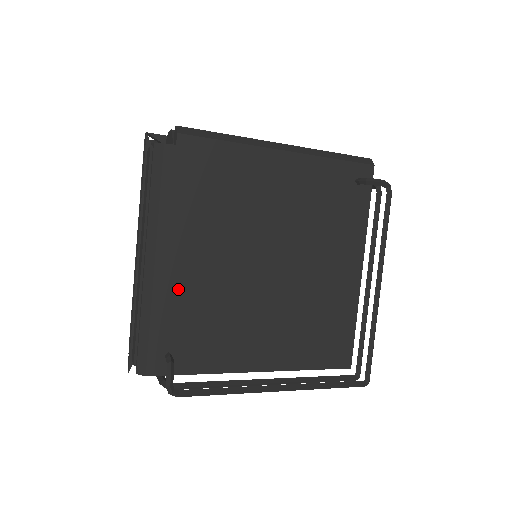
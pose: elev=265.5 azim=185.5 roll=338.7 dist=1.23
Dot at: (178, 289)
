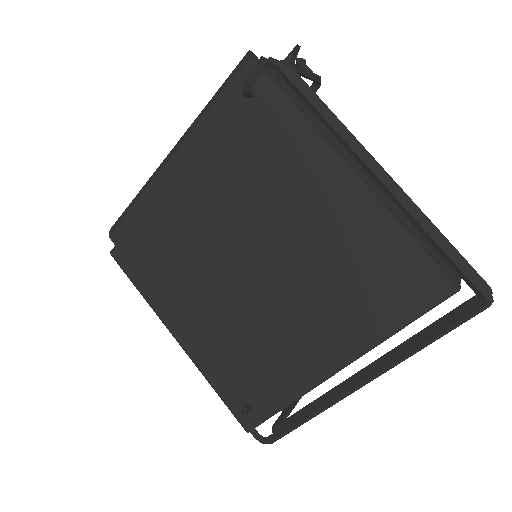
Dot at: (207, 347)
